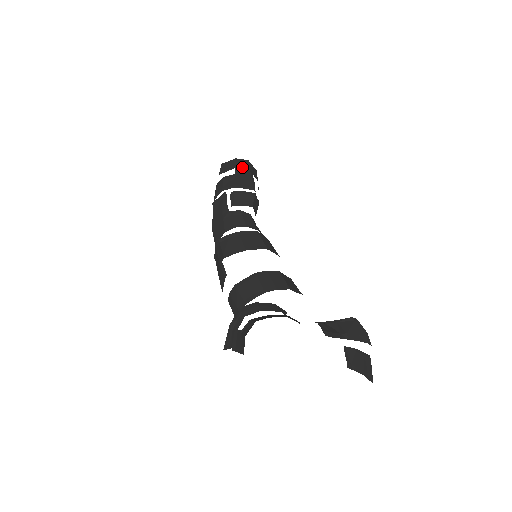
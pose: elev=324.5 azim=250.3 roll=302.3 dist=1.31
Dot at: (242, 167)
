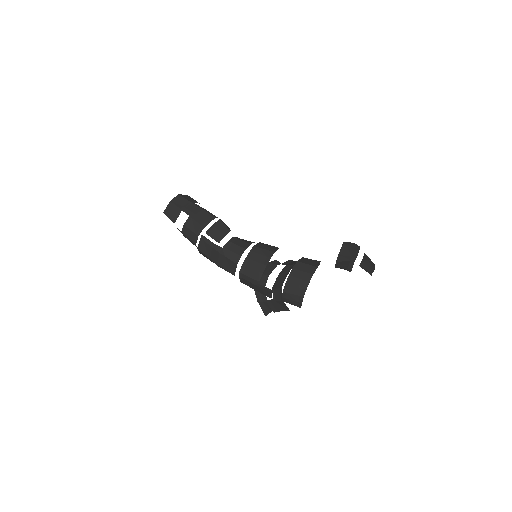
Dot at: (184, 205)
